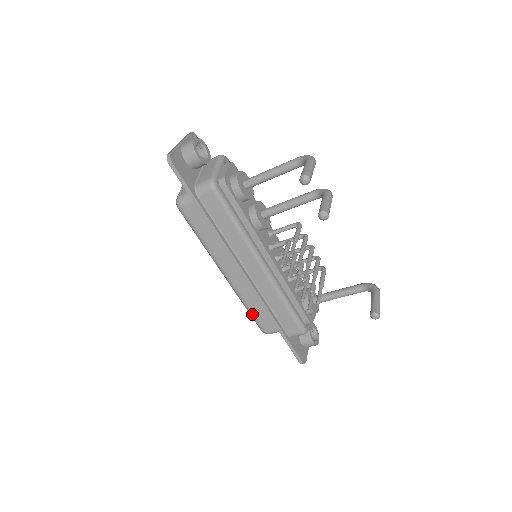
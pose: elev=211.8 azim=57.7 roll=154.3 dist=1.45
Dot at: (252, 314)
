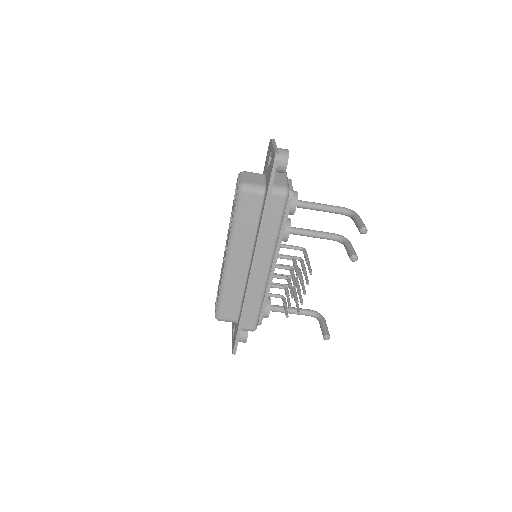
Dot at: (222, 299)
